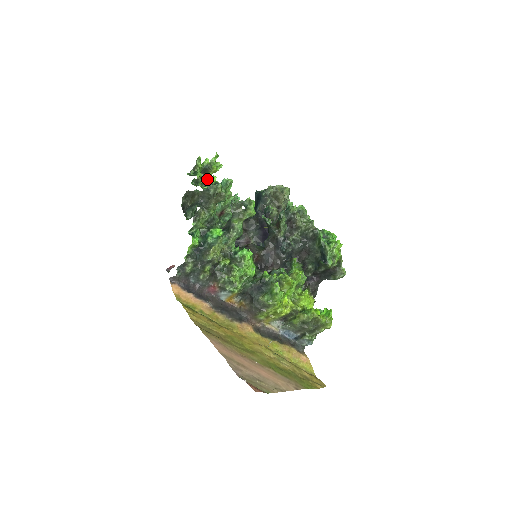
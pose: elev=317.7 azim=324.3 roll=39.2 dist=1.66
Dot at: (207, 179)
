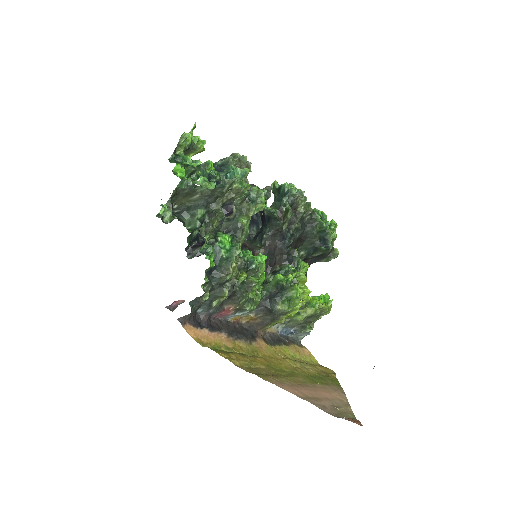
Dot at: (201, 167)
